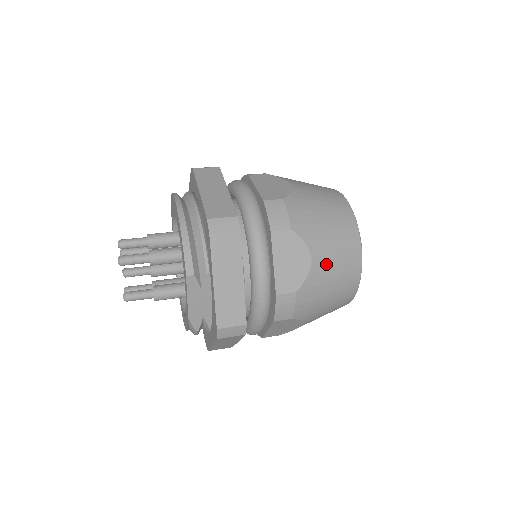
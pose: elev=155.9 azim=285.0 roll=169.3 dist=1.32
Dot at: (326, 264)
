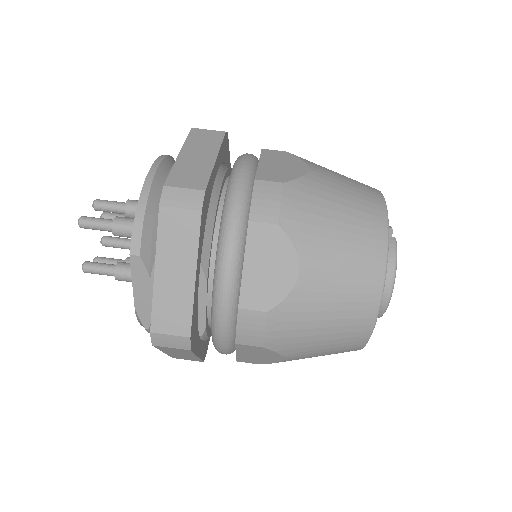
Dot at: (322, 284)
